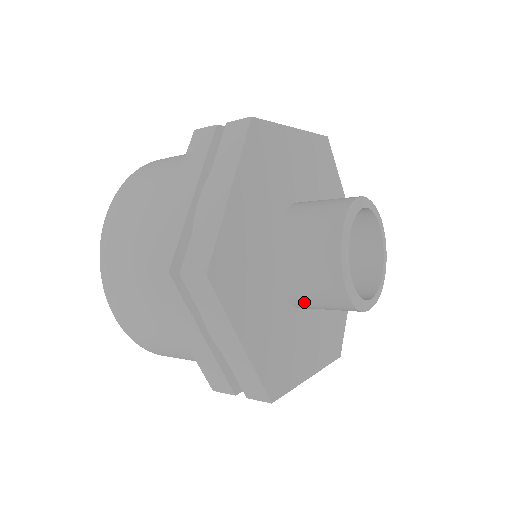
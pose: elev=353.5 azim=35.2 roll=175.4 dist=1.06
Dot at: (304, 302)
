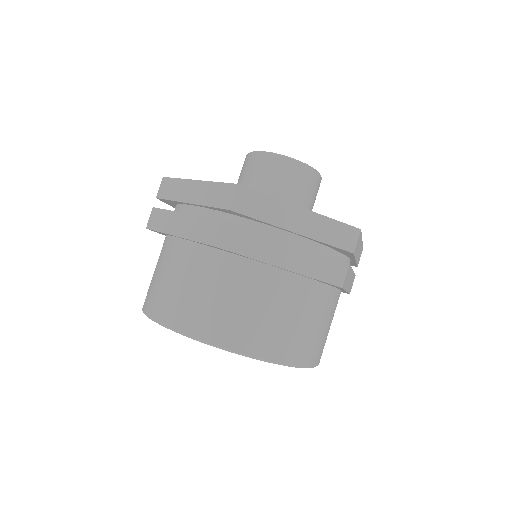
Dot at: occluded
